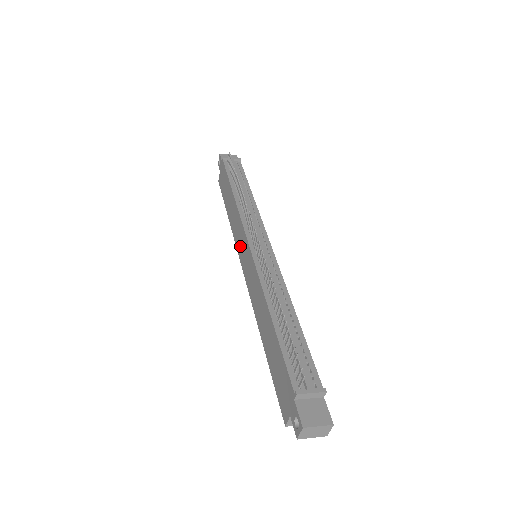
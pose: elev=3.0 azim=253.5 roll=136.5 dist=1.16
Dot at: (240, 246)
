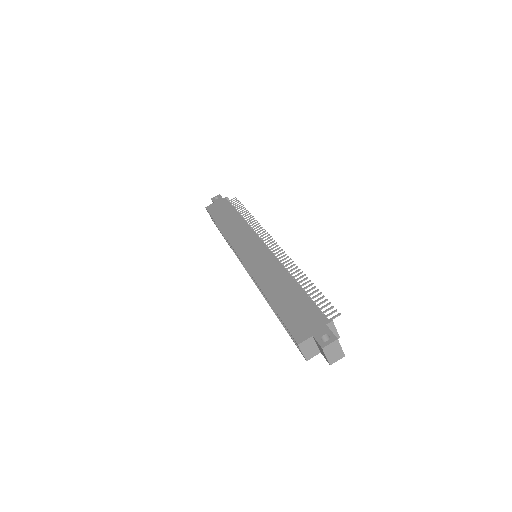
Dot at: (242, 244)
